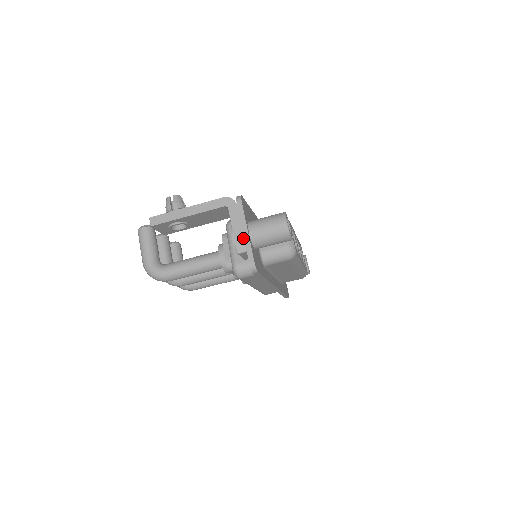
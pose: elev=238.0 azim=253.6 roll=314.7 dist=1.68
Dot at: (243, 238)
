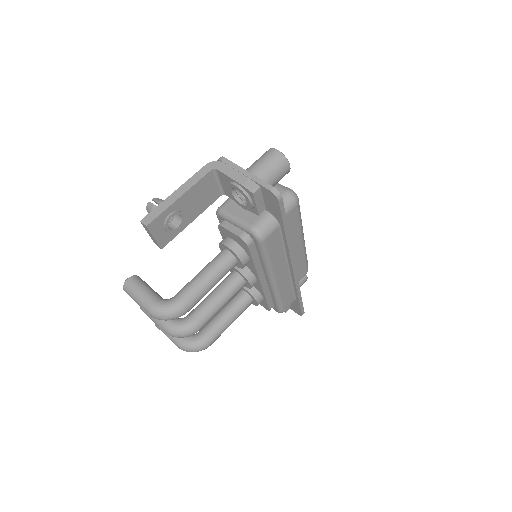
Dot at: (248, 179)
